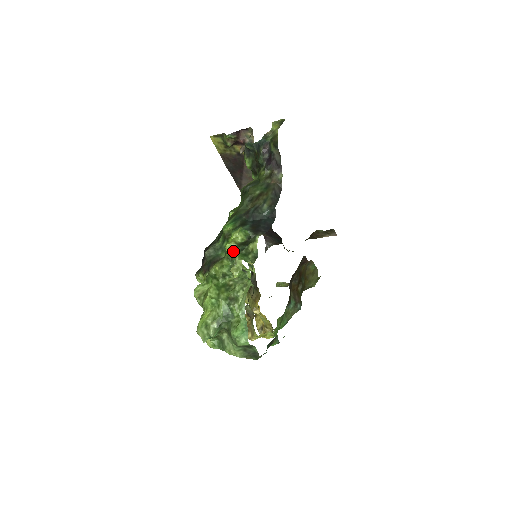
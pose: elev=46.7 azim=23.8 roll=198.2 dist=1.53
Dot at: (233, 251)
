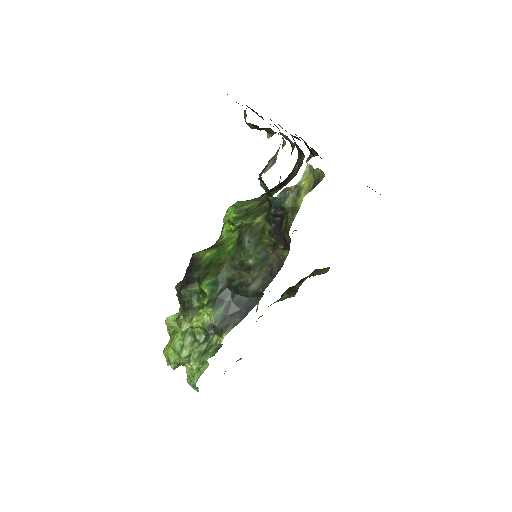
Dot at: occluded
